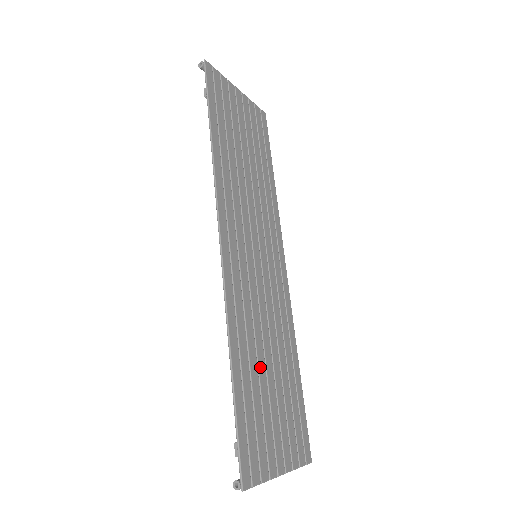
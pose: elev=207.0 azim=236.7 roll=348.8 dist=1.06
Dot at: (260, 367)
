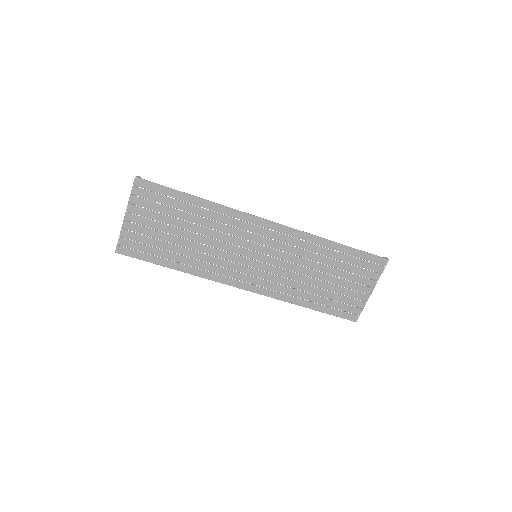
Dot at: (317, 285)
